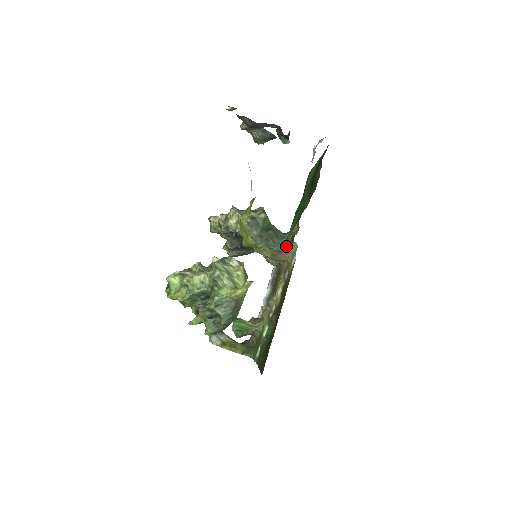
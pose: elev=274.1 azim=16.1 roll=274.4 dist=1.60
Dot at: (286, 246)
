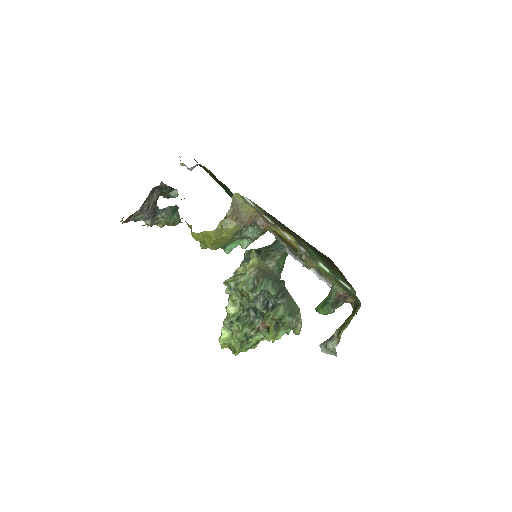
Dot at: (232, 203)
